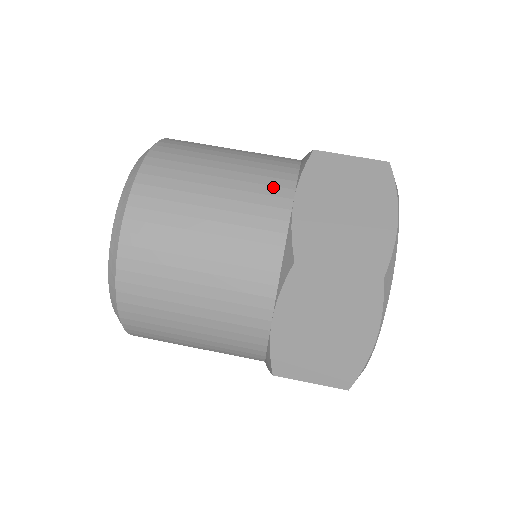
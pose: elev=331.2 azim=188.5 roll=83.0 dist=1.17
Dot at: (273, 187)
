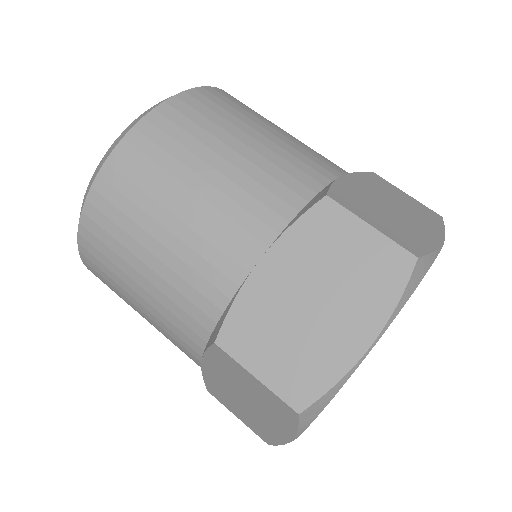
Dot at: (245, 232)
